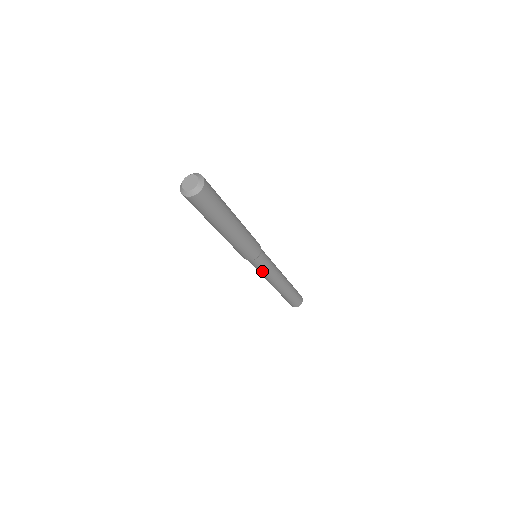
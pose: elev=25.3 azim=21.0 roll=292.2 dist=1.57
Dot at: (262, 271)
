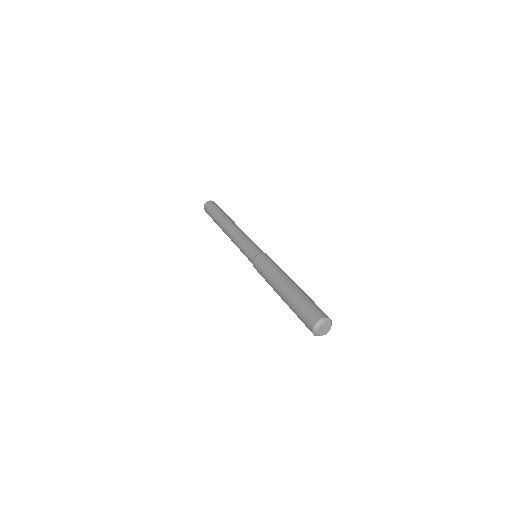
Dot at: (243, 253)
